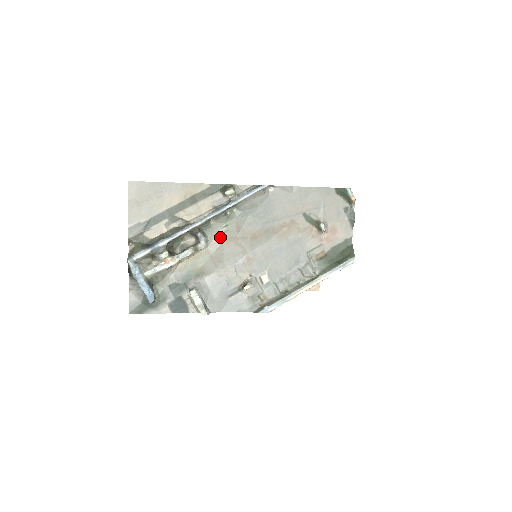
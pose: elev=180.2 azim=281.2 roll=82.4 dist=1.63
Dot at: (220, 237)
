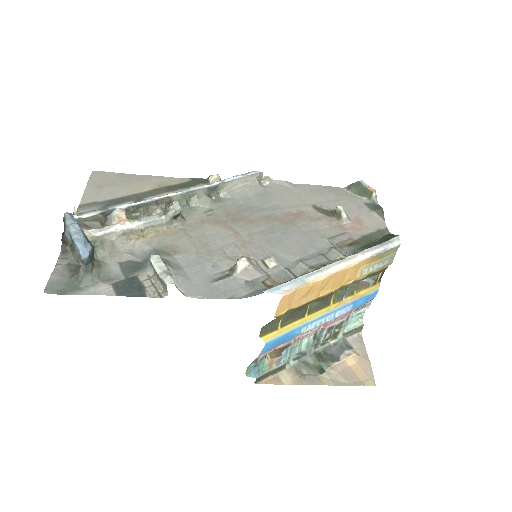
Dot at: (202, 219)
